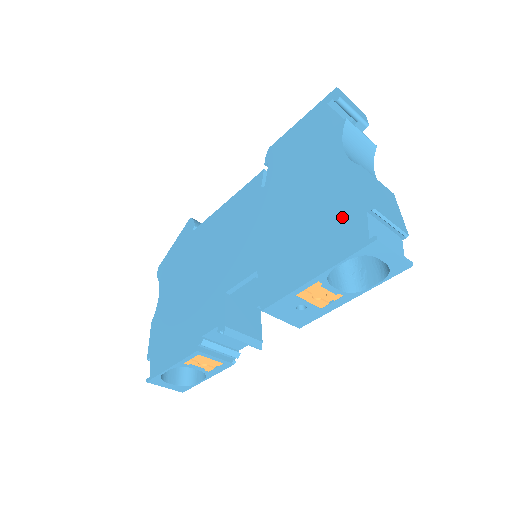
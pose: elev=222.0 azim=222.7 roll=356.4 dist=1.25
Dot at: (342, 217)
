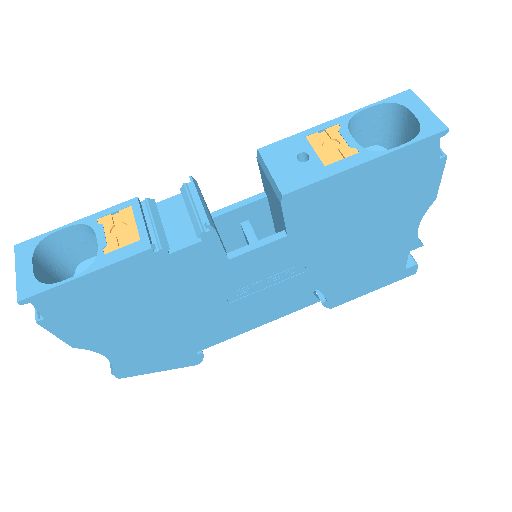
Dot at: (378, 140)
